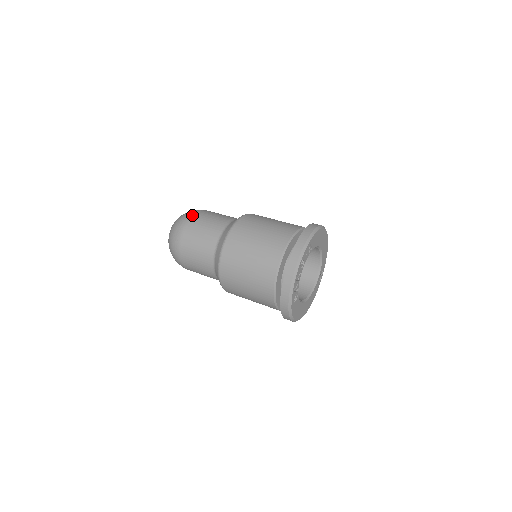
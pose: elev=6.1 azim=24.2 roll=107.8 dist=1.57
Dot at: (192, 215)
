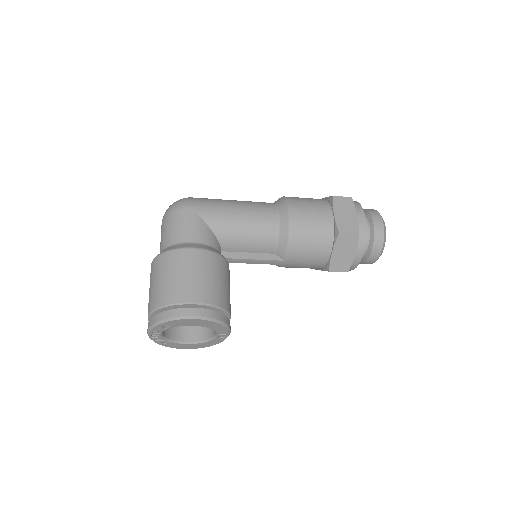
Dot at: (171, 212)
